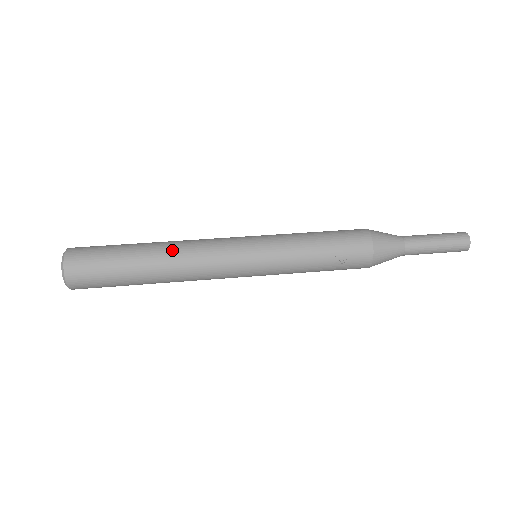
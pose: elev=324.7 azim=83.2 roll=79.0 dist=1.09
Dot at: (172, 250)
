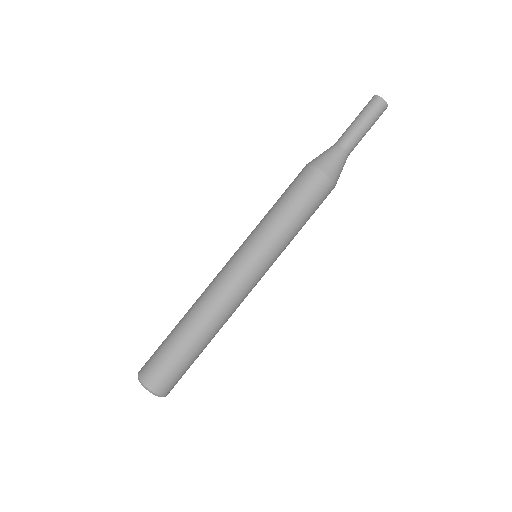
Dot at: occluded
